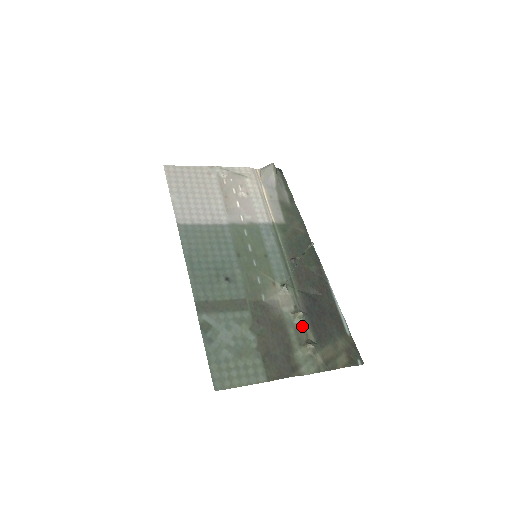
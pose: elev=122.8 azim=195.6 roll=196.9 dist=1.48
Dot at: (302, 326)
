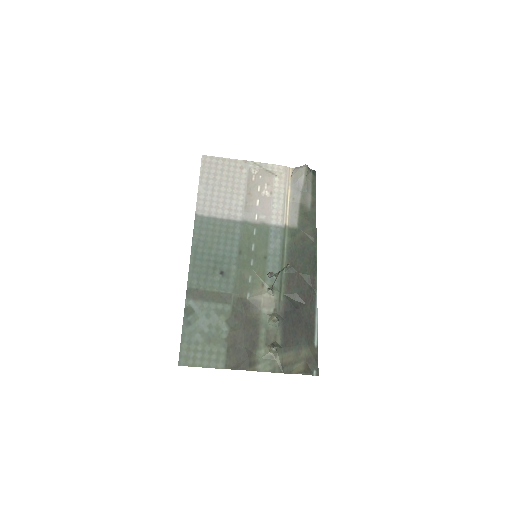
Dot at: (274, 329)
